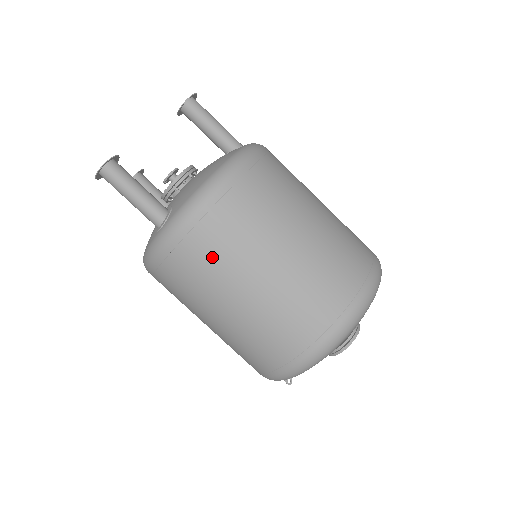
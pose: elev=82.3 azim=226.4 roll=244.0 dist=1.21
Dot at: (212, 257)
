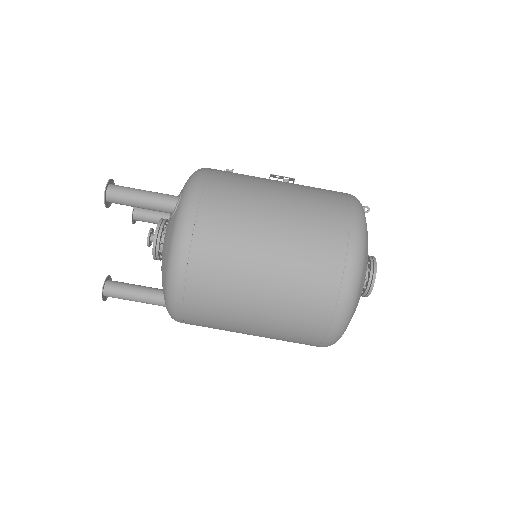
Dot at: (211, 327)
